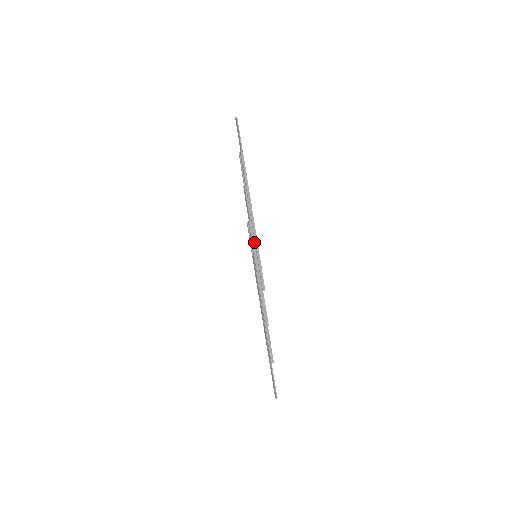
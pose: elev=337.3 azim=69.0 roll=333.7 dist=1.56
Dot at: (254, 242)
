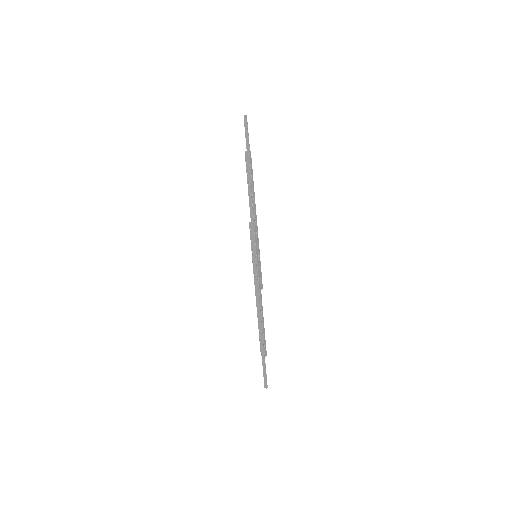
Dot at: (257, 243)
